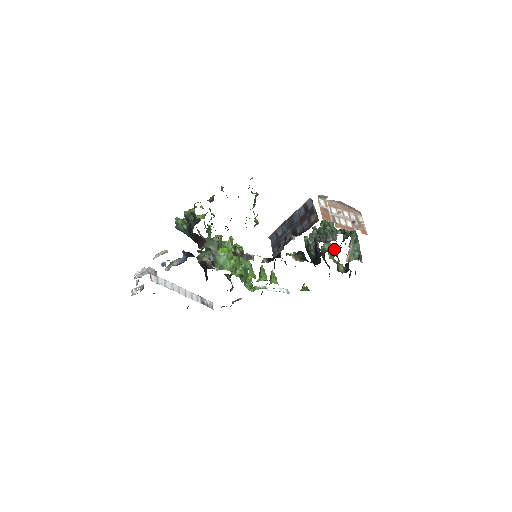
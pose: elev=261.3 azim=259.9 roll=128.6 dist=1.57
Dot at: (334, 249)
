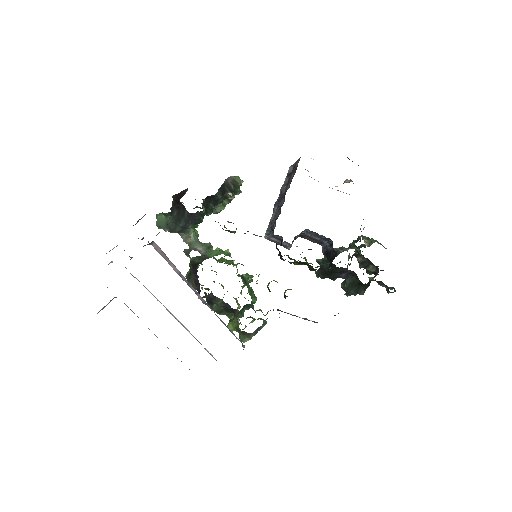
Dot at: occluded
